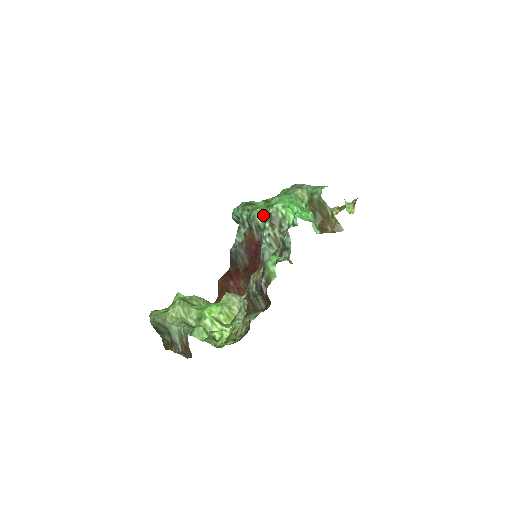
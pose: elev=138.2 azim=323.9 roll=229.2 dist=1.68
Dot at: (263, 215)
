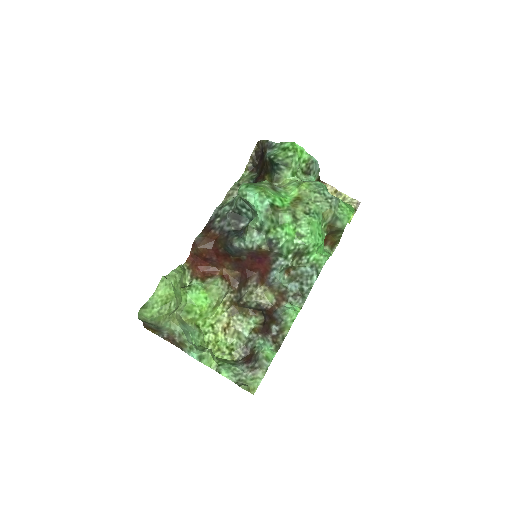
Dot at: (291, 246)
